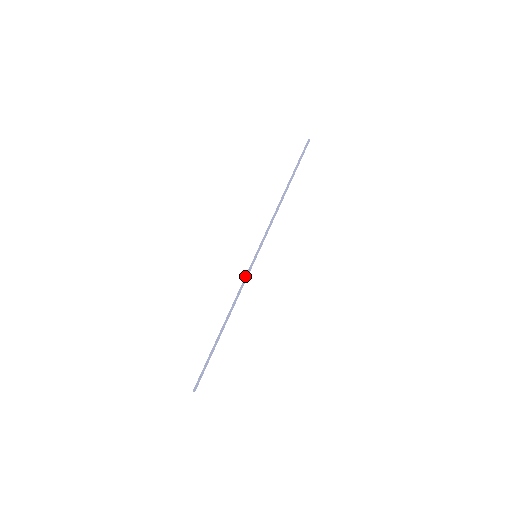
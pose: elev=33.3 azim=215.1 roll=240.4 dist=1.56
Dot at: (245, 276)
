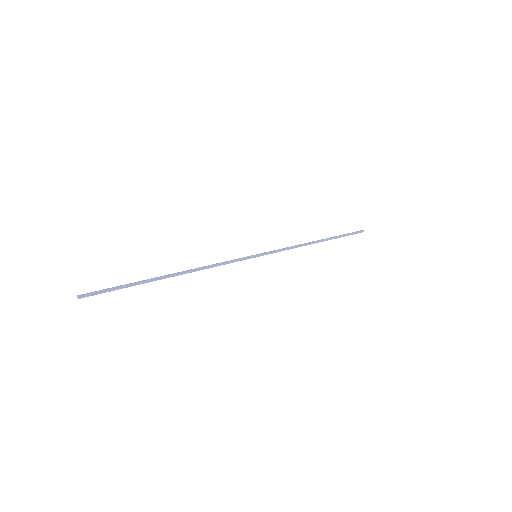
Dot at: occluded
